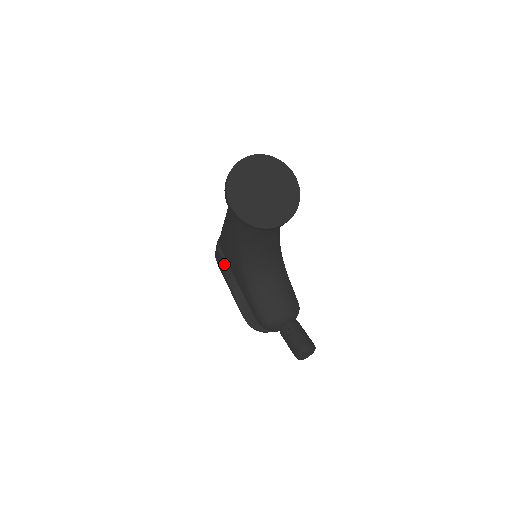
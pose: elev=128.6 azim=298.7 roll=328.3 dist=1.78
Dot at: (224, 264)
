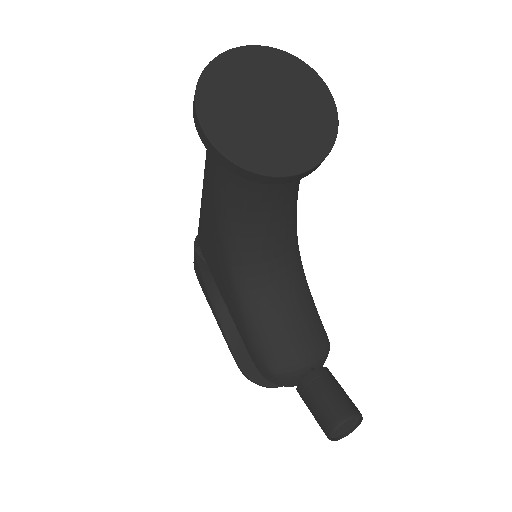
Dot at: (205, 274)
